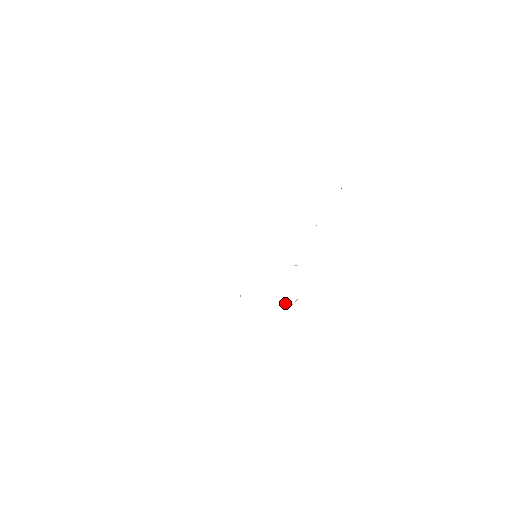
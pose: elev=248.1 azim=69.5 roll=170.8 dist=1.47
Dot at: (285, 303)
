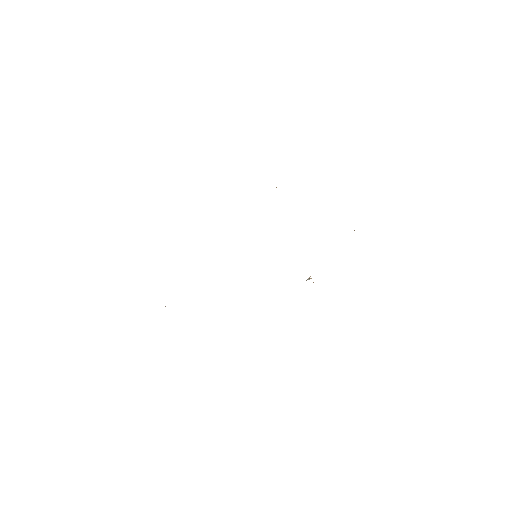
Dot at: occluded
